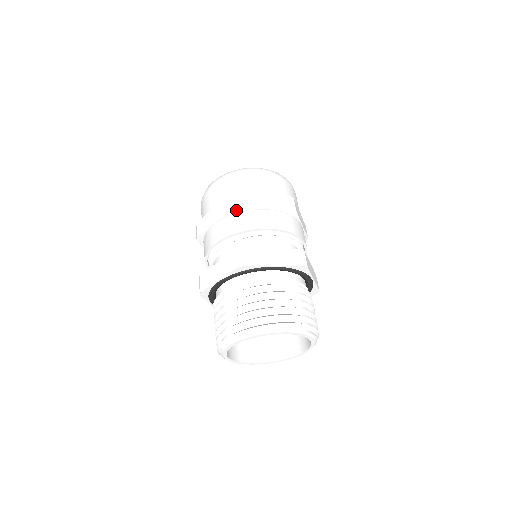
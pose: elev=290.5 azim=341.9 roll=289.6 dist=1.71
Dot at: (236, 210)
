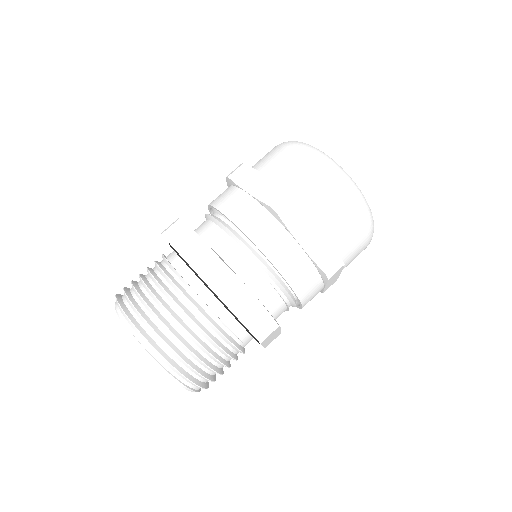
Dot at: (230, 181)
